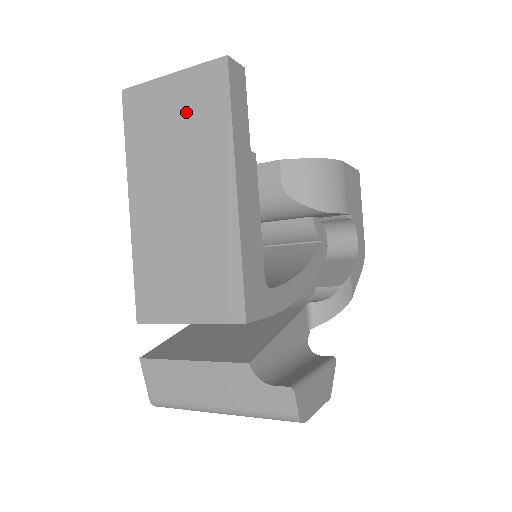
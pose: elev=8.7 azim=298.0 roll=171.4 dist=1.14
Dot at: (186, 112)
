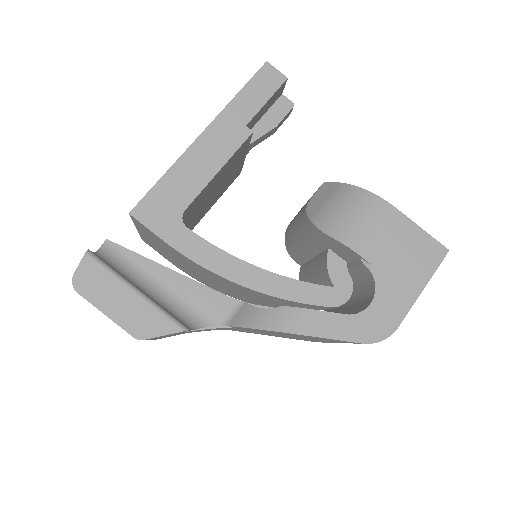
Dot at: occluded
